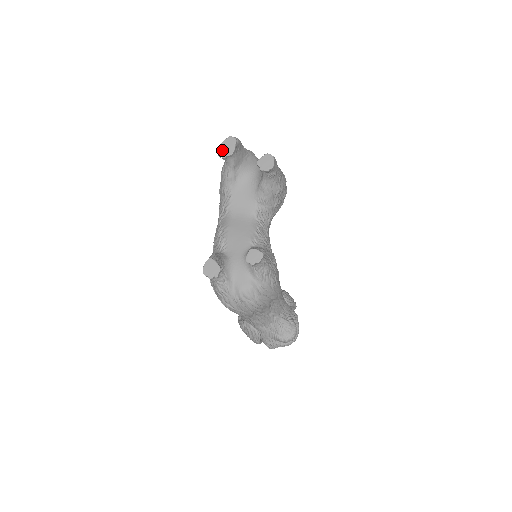
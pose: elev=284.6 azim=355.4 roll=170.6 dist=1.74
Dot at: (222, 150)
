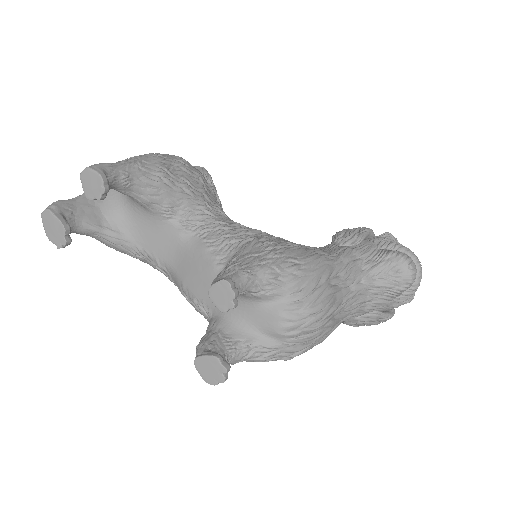
Dot at: (54, 239)
